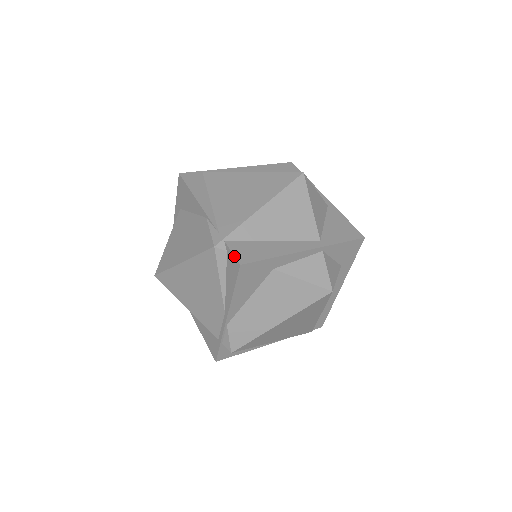
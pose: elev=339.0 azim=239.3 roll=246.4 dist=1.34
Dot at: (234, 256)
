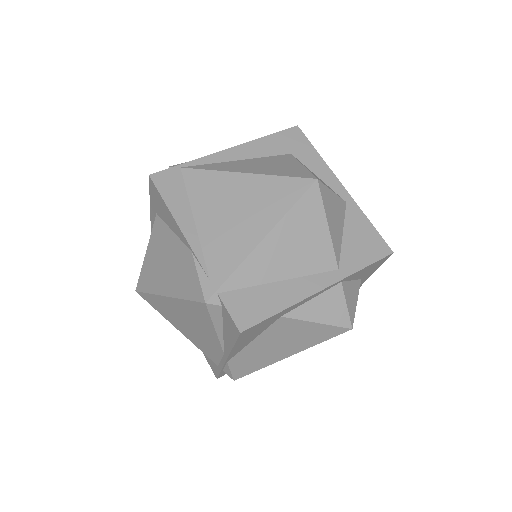
Dot at: (232, 319)
